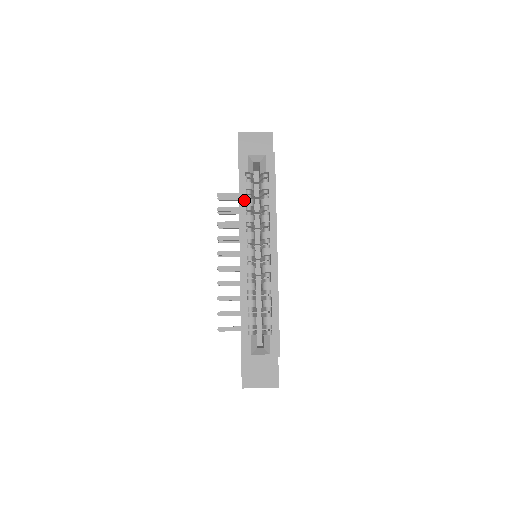
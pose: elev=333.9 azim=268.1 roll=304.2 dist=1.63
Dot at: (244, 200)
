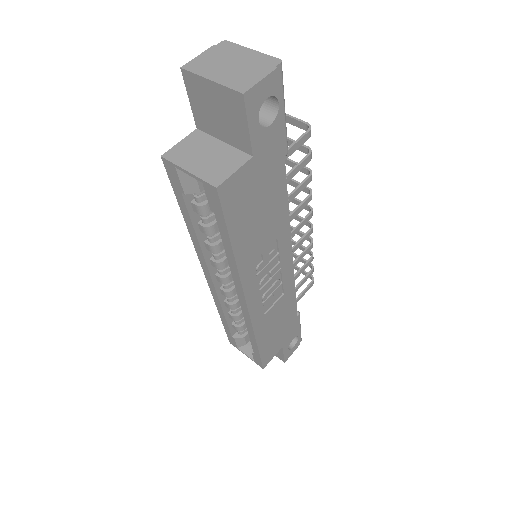
Dot at: (192, 228)
